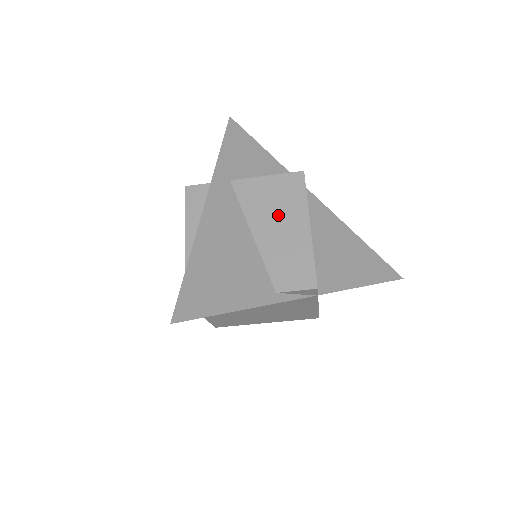
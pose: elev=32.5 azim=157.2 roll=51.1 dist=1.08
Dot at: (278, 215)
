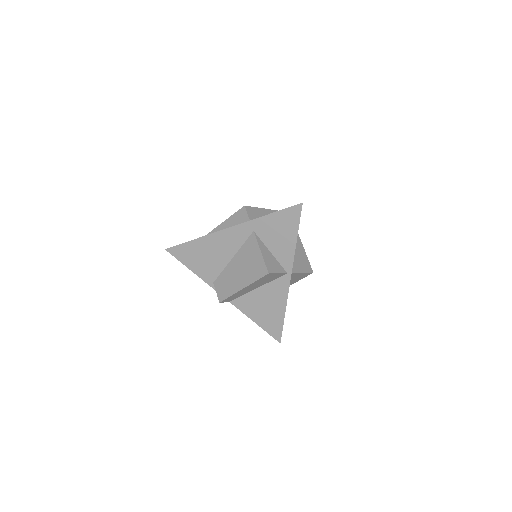
Dot at: (244, 268)
